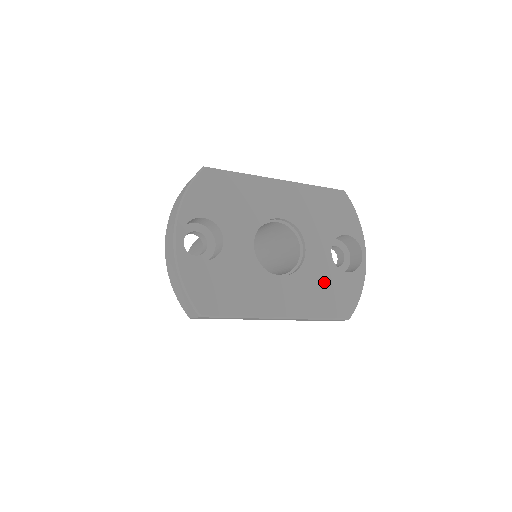
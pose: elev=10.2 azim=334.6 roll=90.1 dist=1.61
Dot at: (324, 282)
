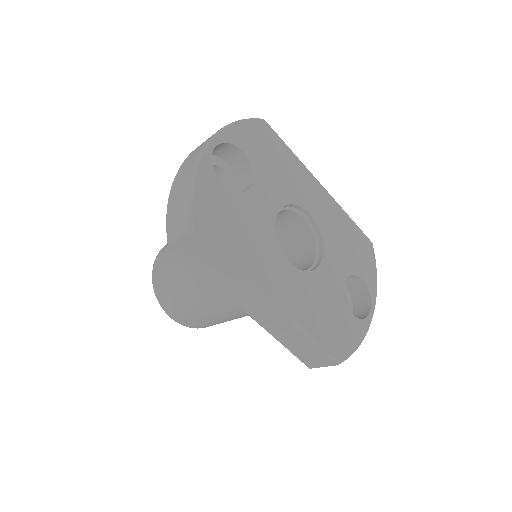
Dot at: (328, 304)
